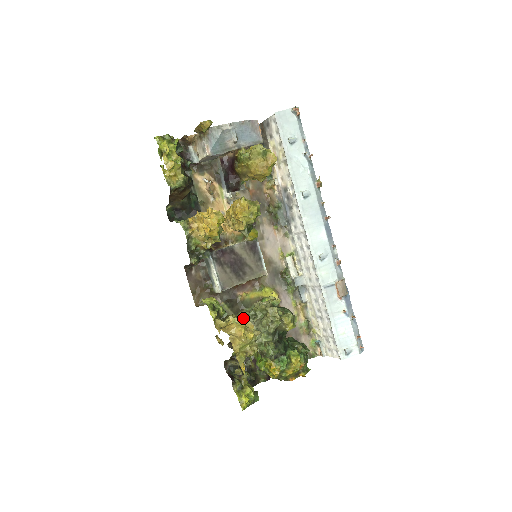
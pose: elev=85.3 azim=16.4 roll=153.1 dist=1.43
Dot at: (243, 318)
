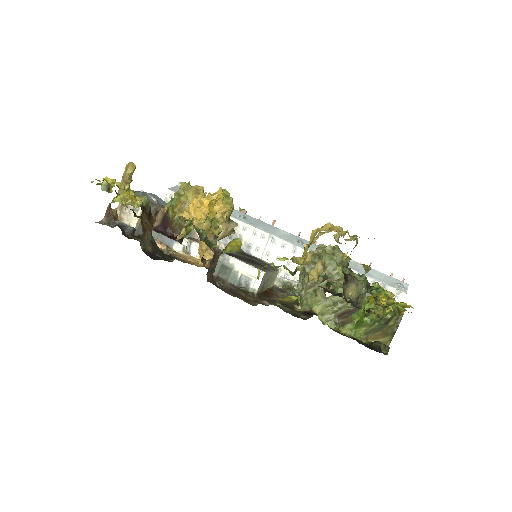
Dot at: (302, 311)
